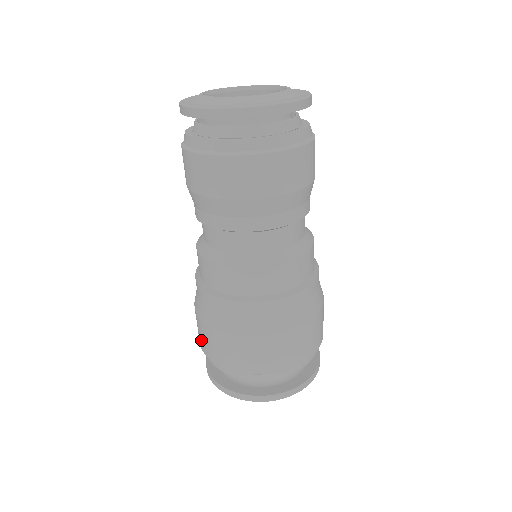
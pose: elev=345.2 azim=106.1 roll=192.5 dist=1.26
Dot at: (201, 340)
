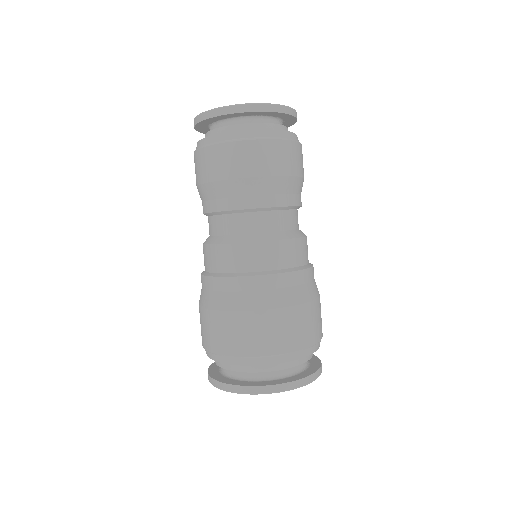
Dot at: (204, 336)
